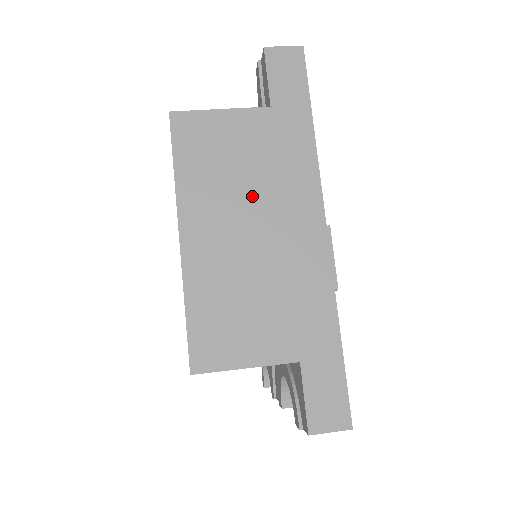
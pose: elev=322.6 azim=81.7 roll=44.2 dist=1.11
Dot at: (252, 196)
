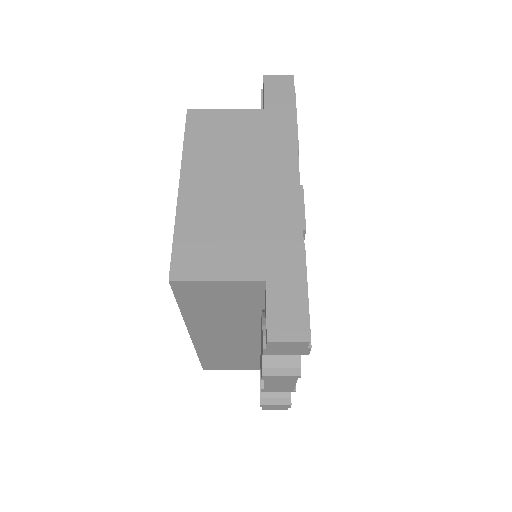
Dot at: (241, 162)
